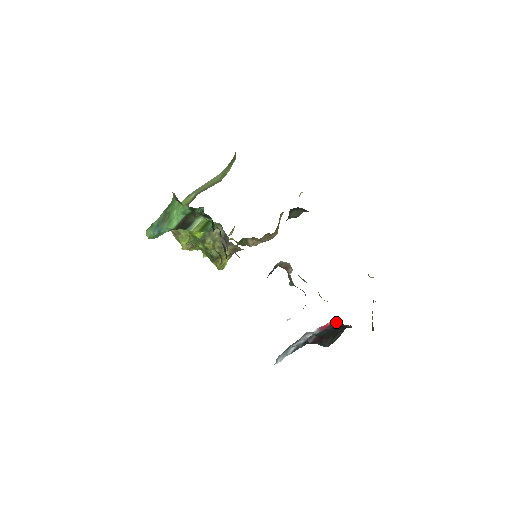
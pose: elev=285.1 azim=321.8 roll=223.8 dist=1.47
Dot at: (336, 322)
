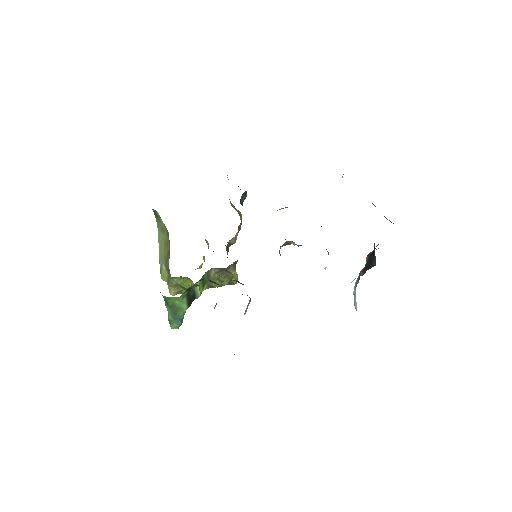
Dot at: (369, 253)
